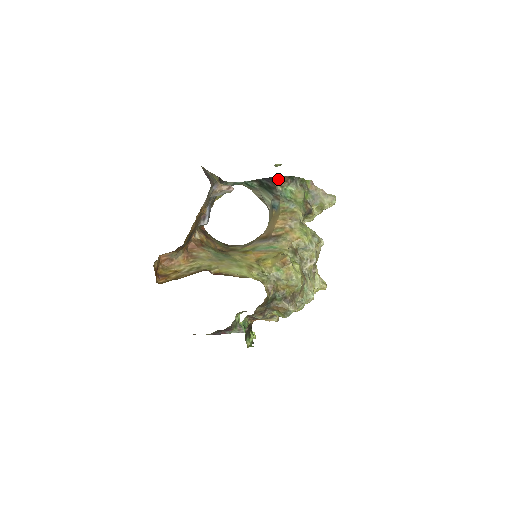
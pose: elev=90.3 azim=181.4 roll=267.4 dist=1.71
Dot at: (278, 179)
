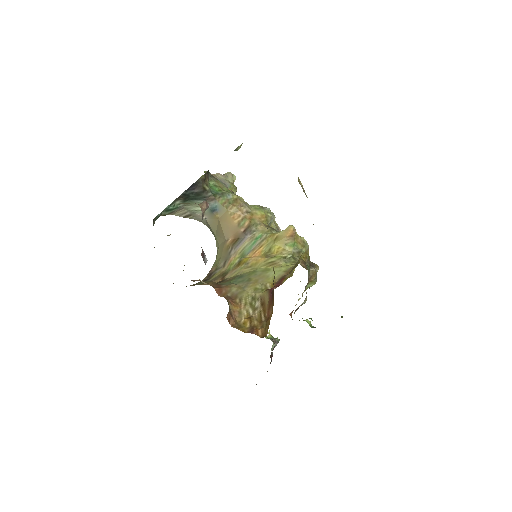
Dot at: (202, 179)
